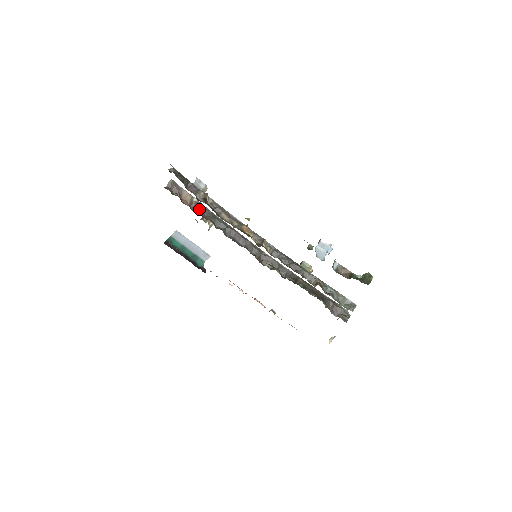
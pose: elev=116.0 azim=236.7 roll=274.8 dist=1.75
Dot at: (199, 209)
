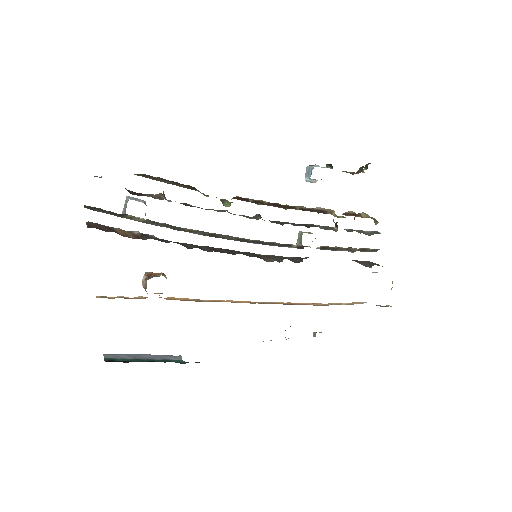
Dot at: (151, 238)
